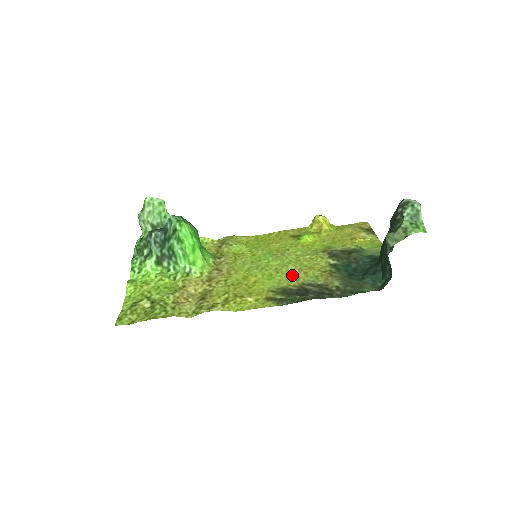
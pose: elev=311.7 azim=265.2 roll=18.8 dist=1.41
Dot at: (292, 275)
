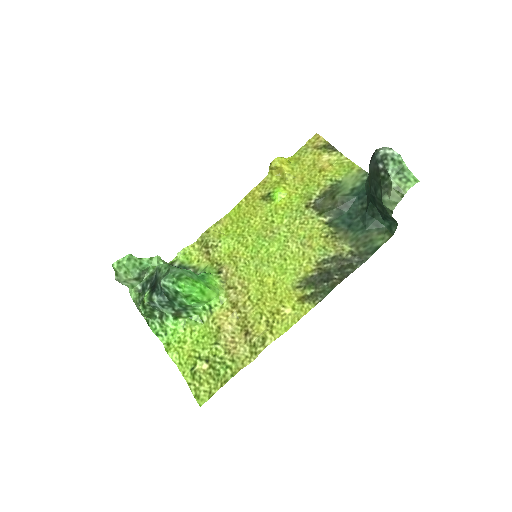
Dot at: (300, 257)
